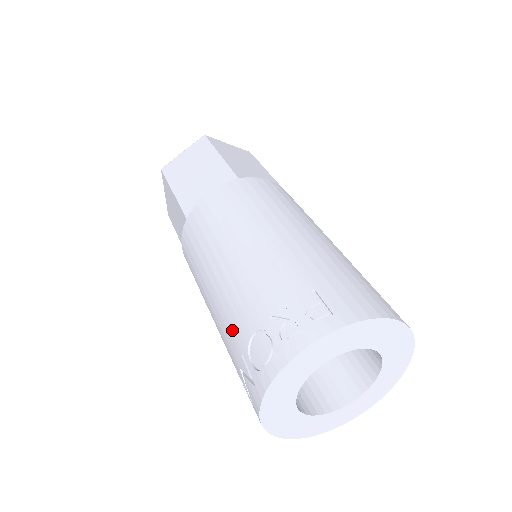
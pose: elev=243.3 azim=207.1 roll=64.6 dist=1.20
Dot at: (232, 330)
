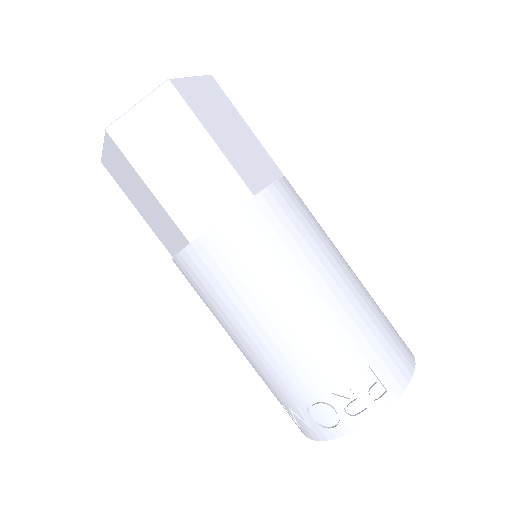
Dot at: (284, 385)
